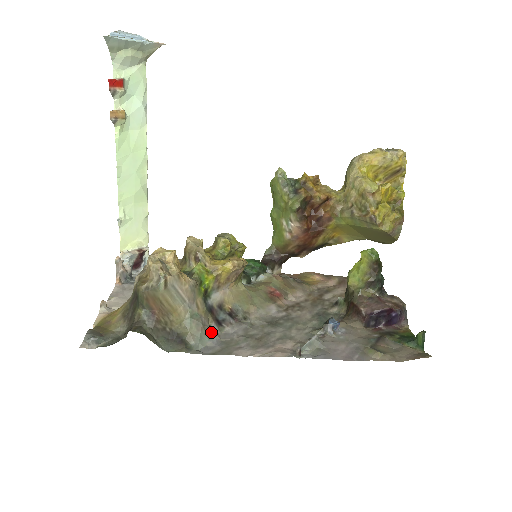
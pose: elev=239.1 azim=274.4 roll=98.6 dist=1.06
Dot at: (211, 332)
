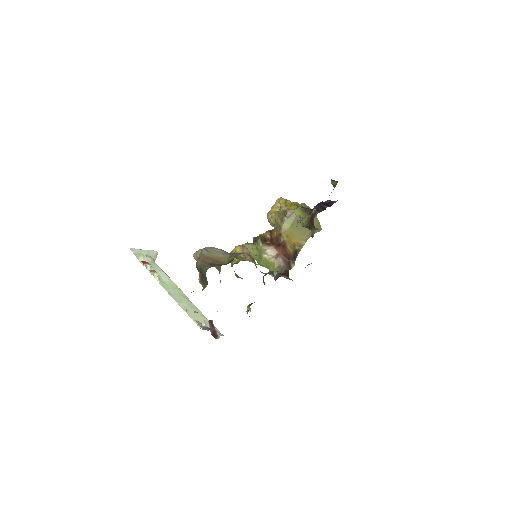
Dot at: occluded
